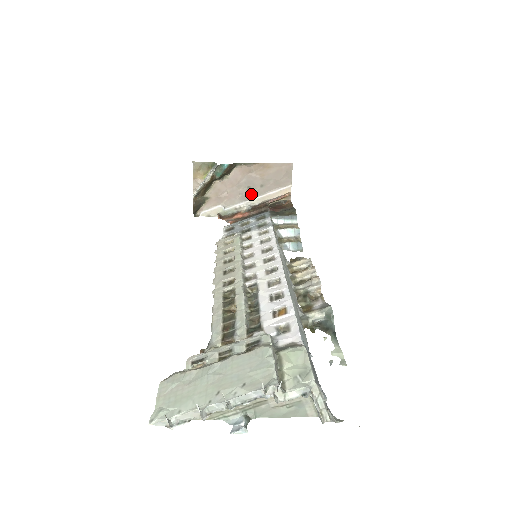
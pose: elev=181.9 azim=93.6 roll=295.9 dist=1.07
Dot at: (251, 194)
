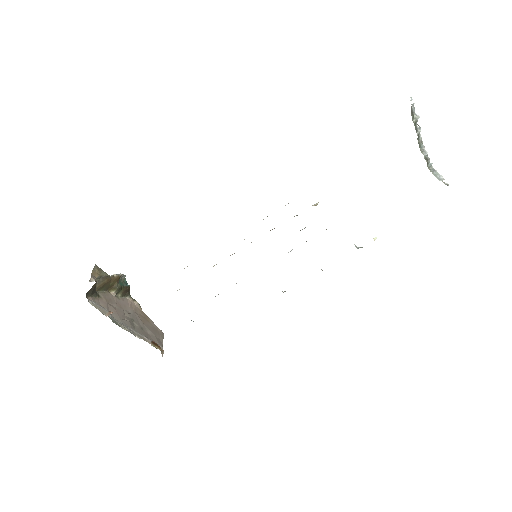
Dot at: (133, 326)
